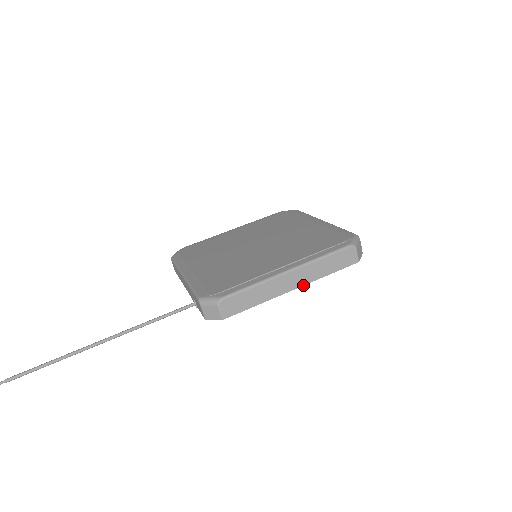
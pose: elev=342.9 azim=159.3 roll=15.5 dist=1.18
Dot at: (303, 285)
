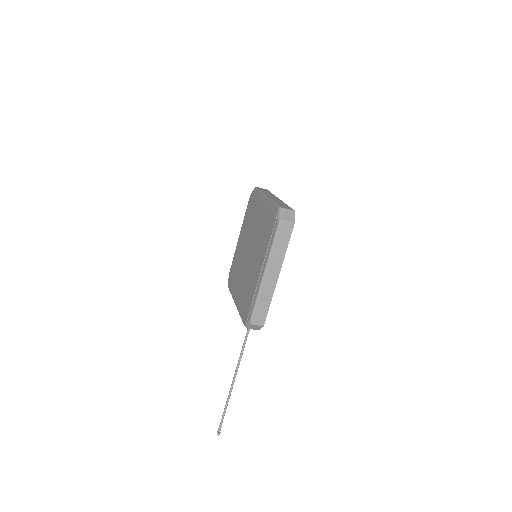
Dot at: (280, 269)
